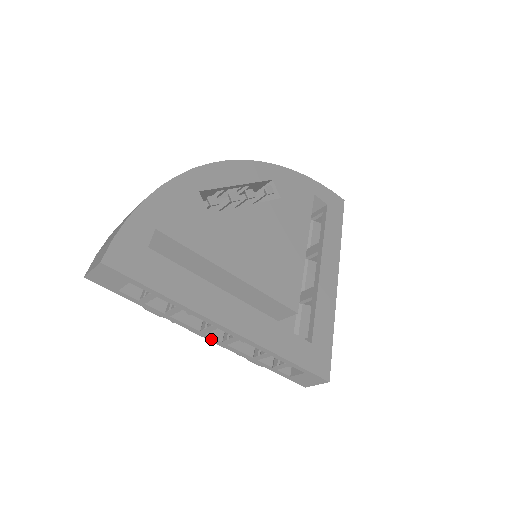
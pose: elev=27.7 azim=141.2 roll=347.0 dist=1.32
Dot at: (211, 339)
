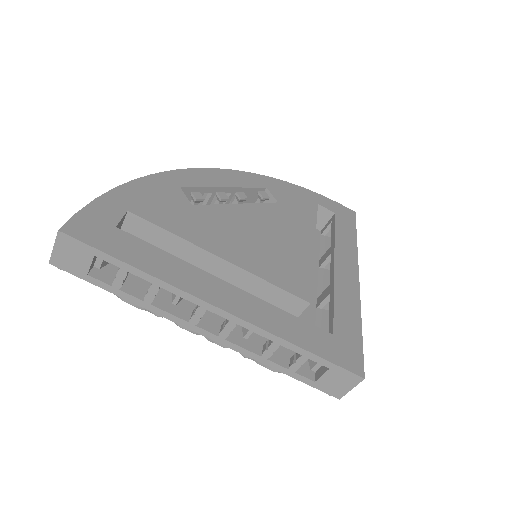
Dot at: (205, 334)
